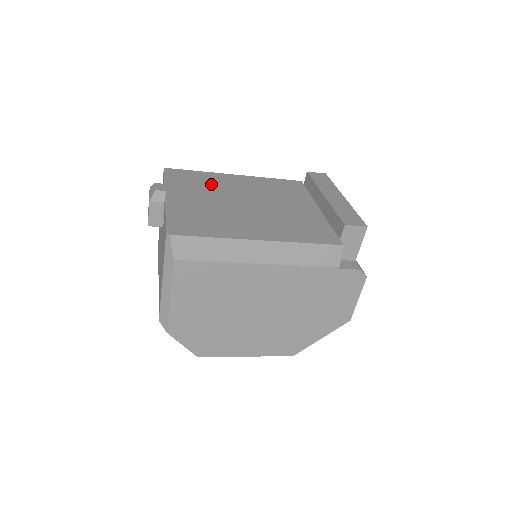
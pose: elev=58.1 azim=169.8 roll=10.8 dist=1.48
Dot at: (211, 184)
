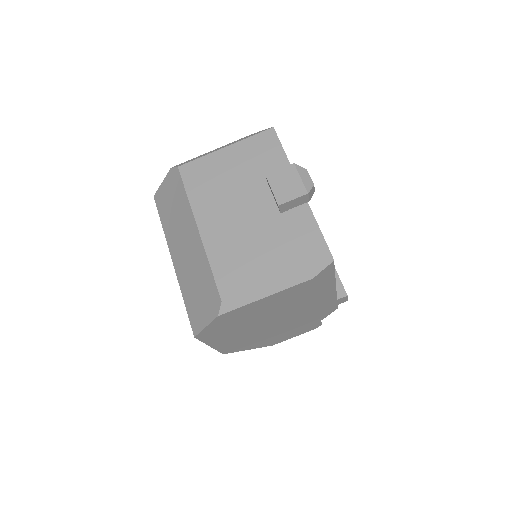
Dot at: occluded
